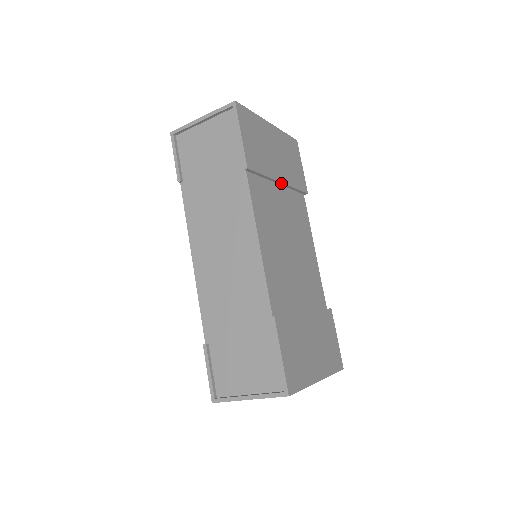
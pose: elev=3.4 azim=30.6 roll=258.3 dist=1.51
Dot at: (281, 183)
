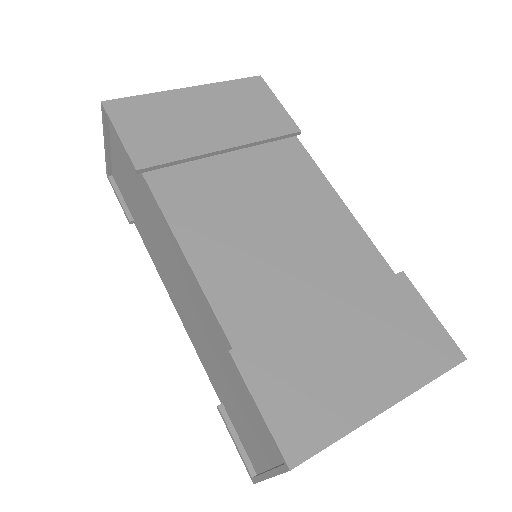
Dot at: (228, 150)
